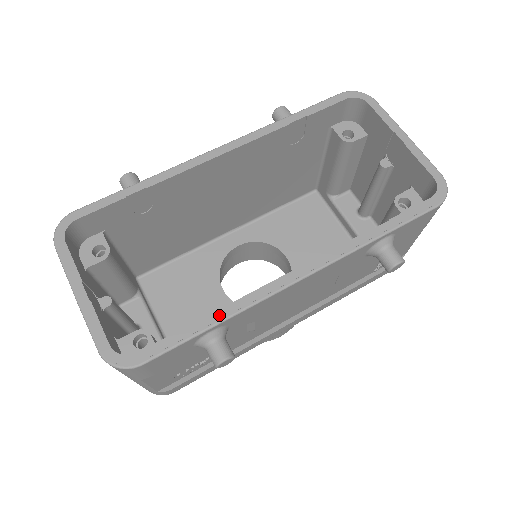
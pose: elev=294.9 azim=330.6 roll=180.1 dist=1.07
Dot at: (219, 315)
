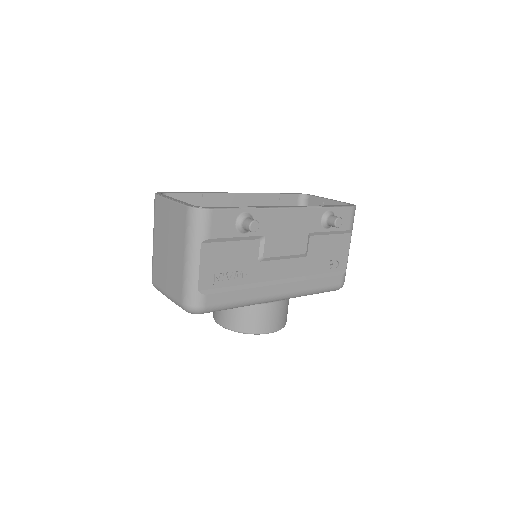
Dot at: (250, 207)
